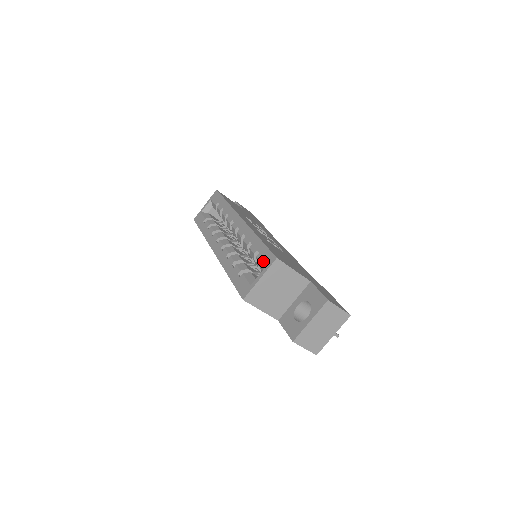
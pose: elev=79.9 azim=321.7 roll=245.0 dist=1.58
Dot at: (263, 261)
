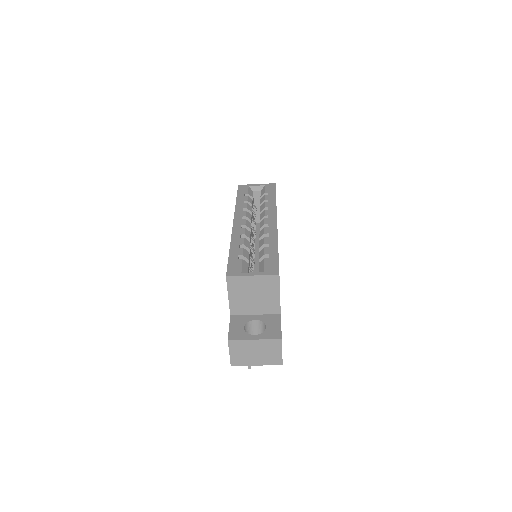
Dot at: (267, 266)
